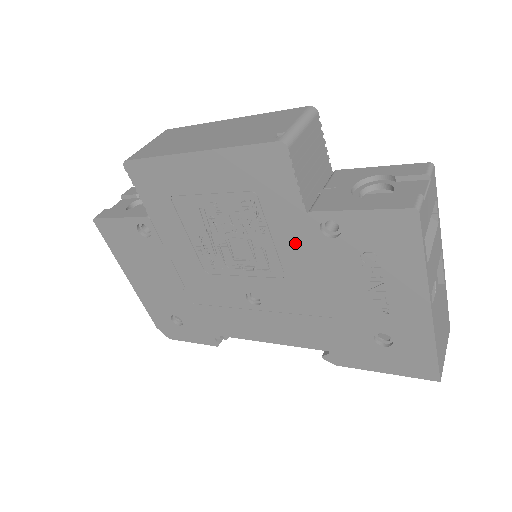
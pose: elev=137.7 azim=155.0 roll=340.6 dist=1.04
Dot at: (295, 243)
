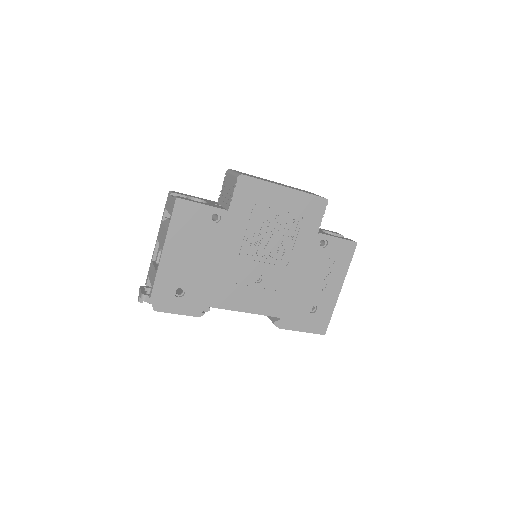
Dot at: (304, 247)
